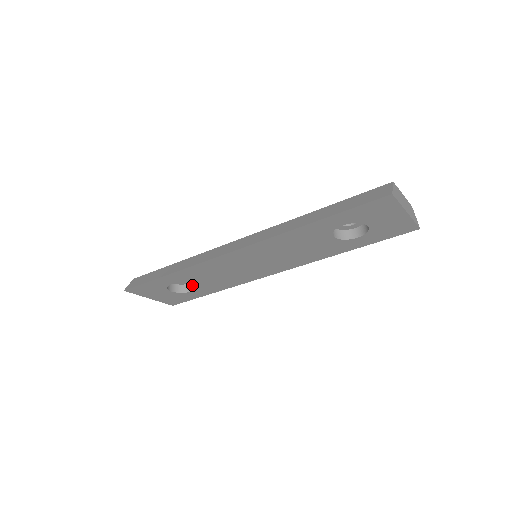
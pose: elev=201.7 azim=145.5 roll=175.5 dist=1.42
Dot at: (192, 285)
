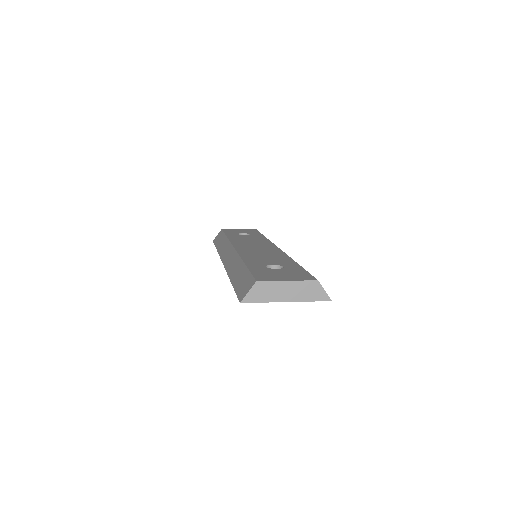
Dot at: occluded
